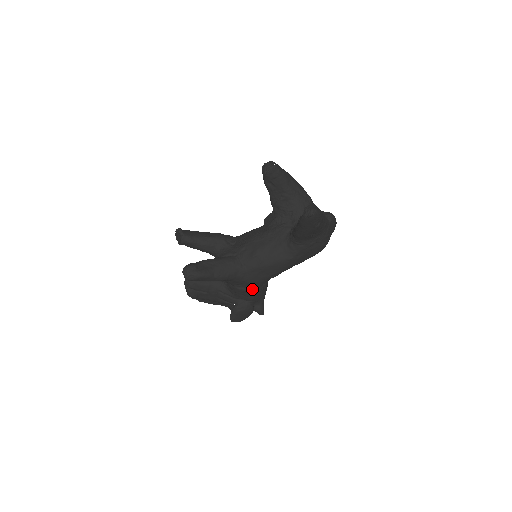
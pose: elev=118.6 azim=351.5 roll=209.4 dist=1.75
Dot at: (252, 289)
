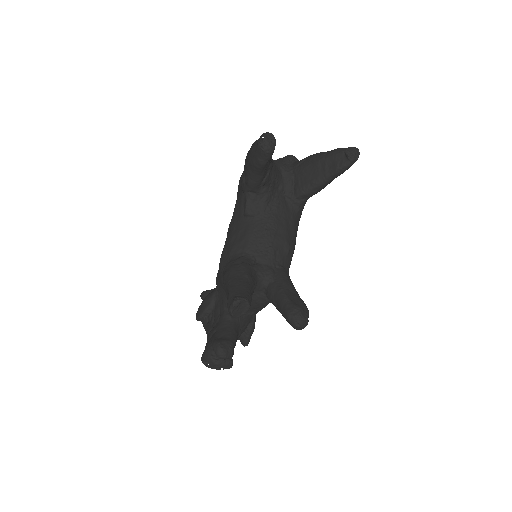
Dot at: occluded
